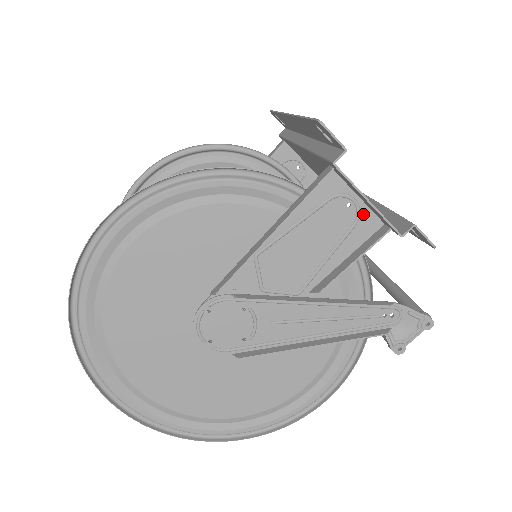
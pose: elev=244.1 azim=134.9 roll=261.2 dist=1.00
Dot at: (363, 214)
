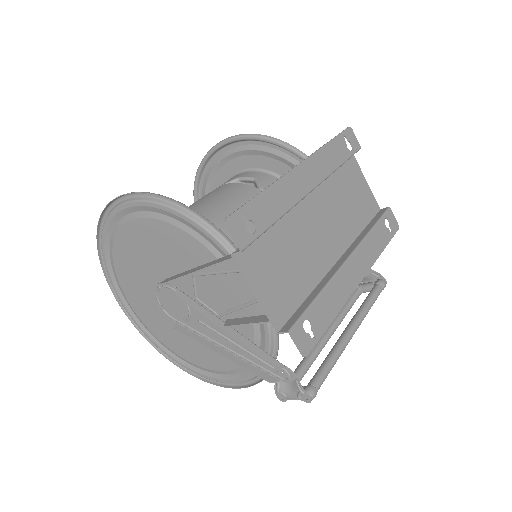
Dot at: occluded
